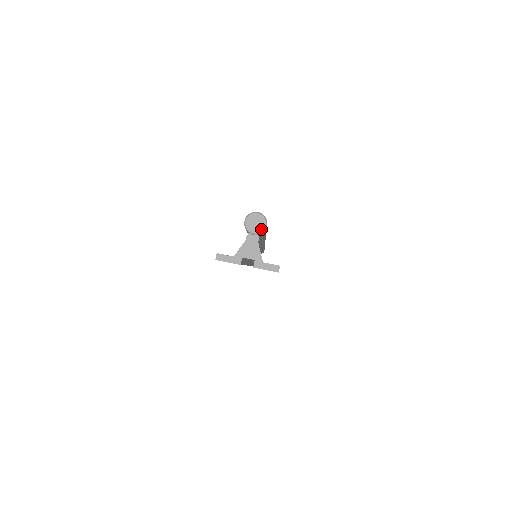
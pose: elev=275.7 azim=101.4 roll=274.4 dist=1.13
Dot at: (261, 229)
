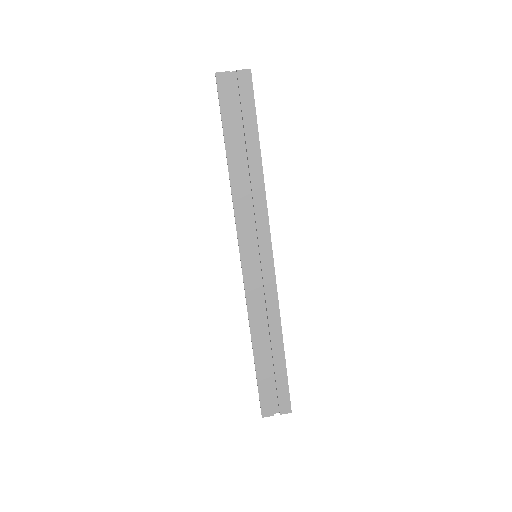
Dot at: occluded
